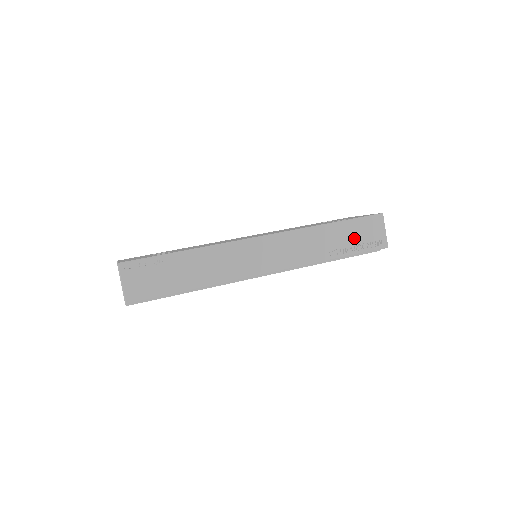
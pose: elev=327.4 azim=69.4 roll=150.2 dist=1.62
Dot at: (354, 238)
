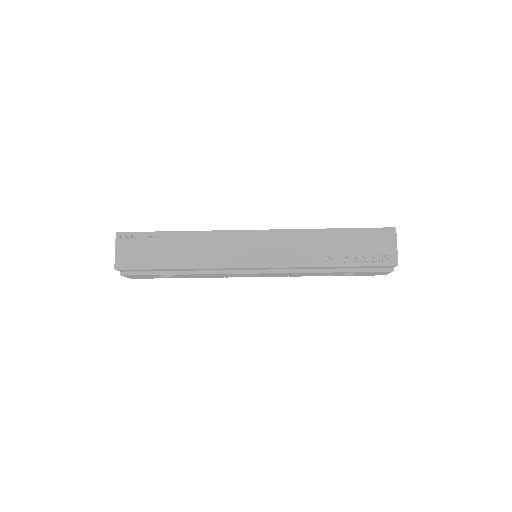
Dot at: (356, 248)
